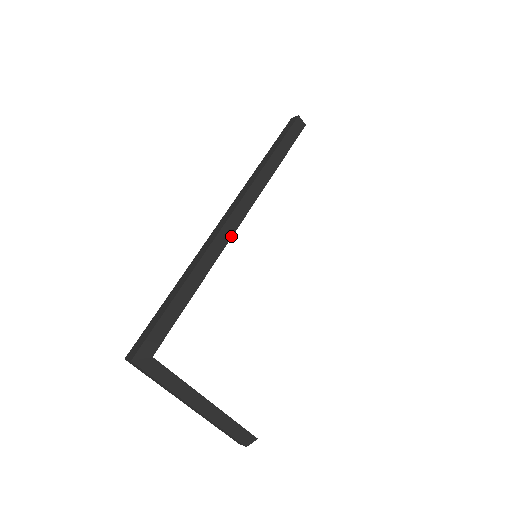
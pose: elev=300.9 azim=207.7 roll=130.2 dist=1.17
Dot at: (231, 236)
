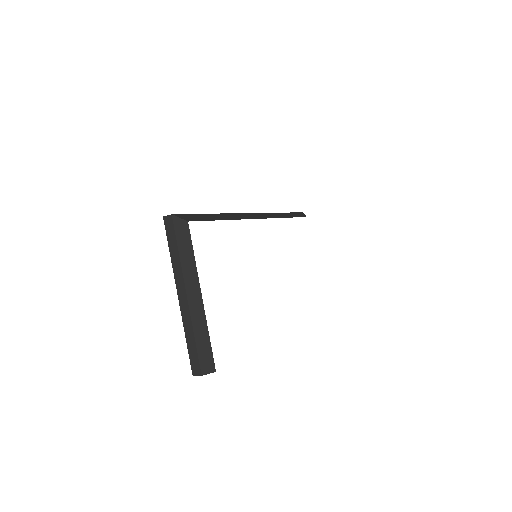
Dot at: (253, 218)
